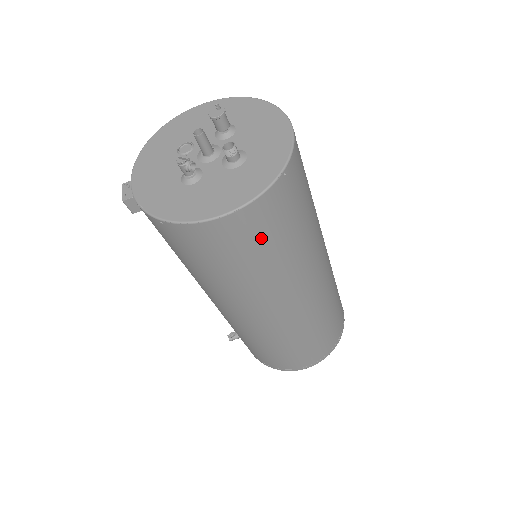
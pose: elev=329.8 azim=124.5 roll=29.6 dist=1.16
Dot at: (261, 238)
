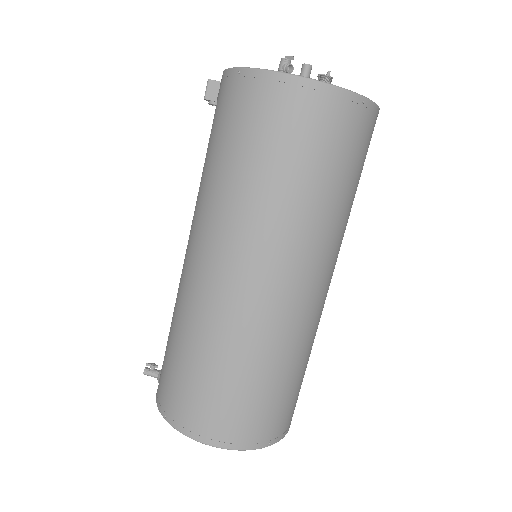
Dot at: (309, 138)
